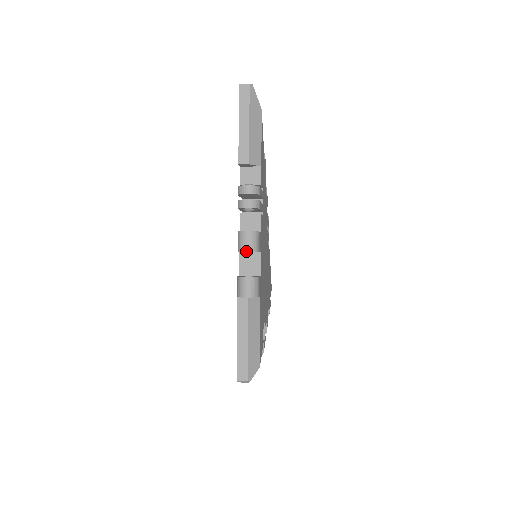
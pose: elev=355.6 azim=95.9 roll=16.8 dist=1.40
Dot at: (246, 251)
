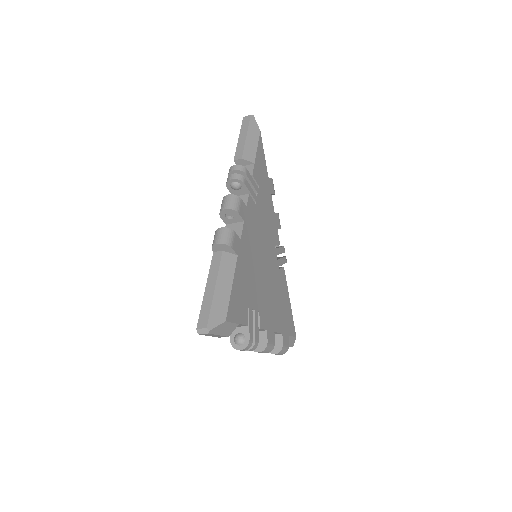
Dot at: (224, 209)
